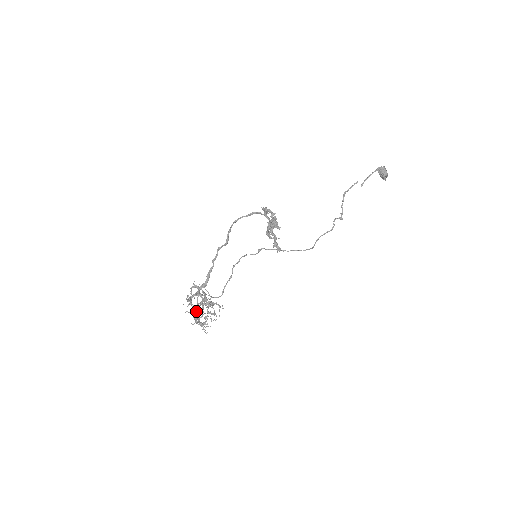
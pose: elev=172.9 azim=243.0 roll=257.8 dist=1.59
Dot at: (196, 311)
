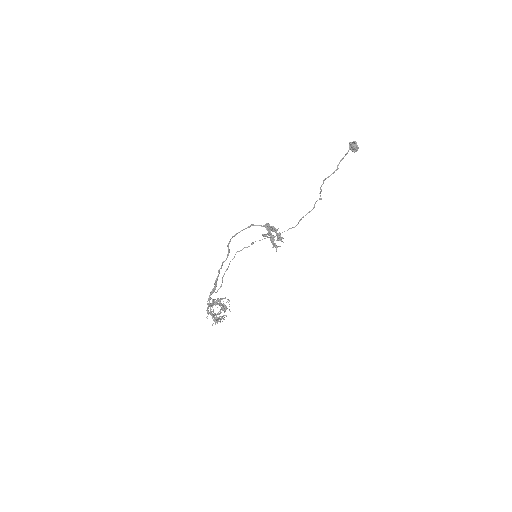
Dot at: occluded
